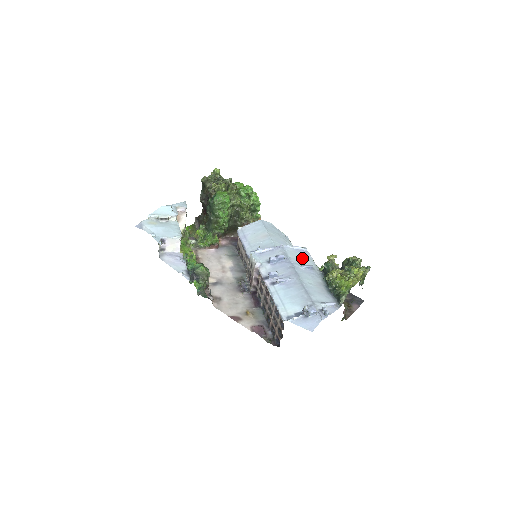
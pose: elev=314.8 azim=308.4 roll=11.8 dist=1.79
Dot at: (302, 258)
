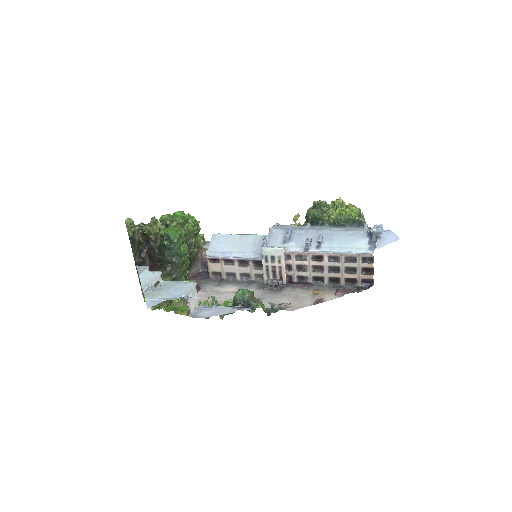
Dot at: occluded
